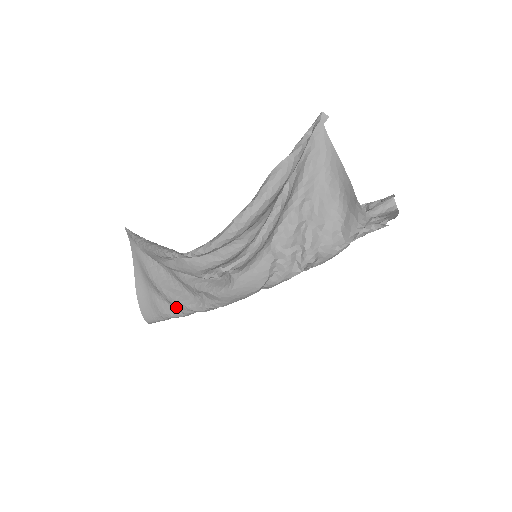
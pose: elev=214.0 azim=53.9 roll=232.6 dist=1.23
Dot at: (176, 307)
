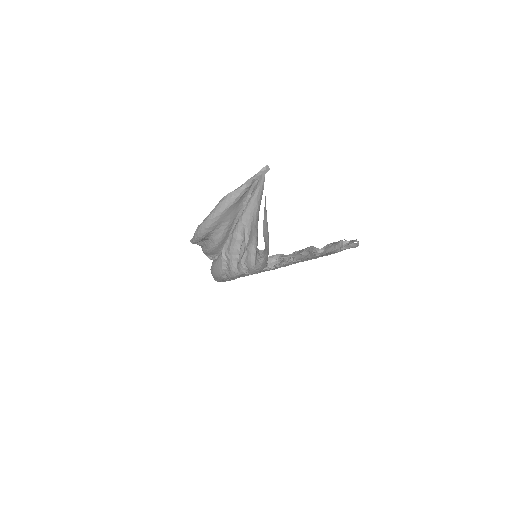
Dot at: occluded
